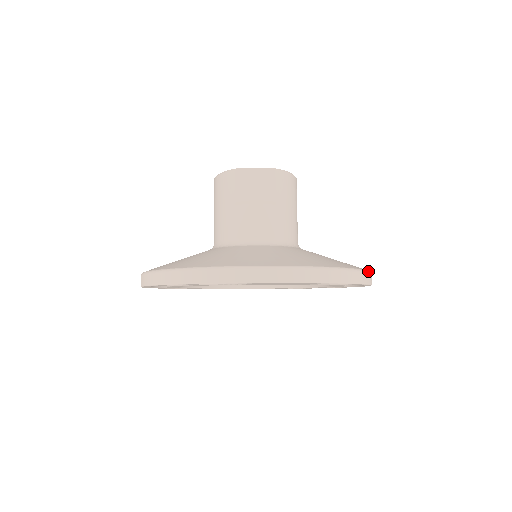
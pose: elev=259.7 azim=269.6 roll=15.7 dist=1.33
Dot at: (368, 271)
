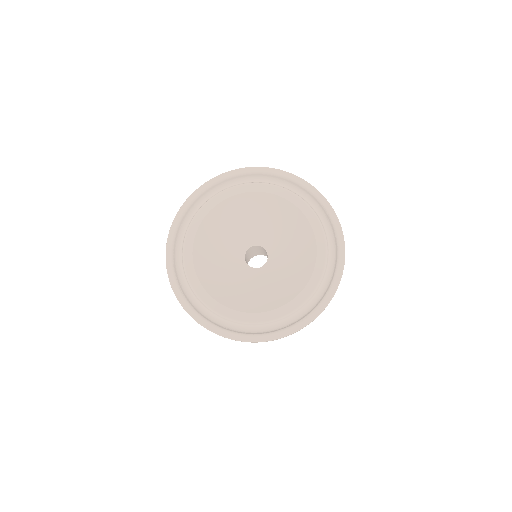
Dot at: occluded
